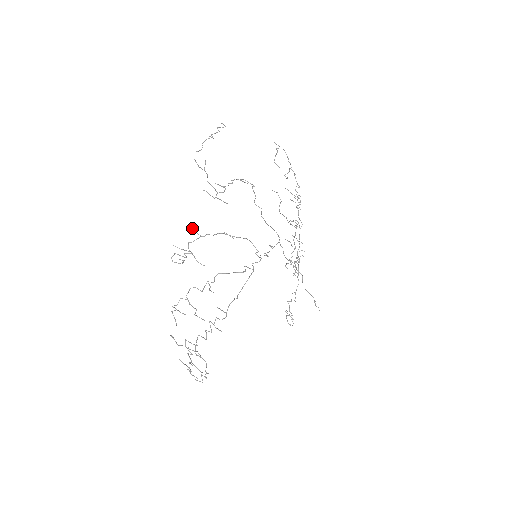
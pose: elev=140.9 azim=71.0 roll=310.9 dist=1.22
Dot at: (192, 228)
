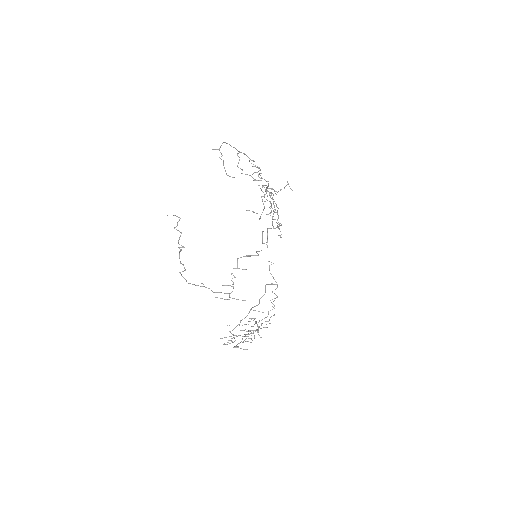
Dot at: occluded
